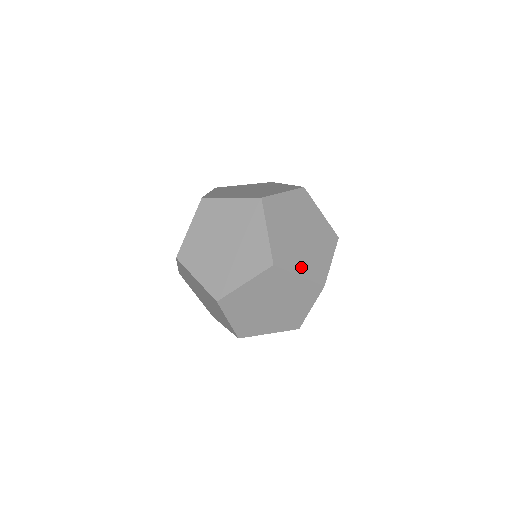
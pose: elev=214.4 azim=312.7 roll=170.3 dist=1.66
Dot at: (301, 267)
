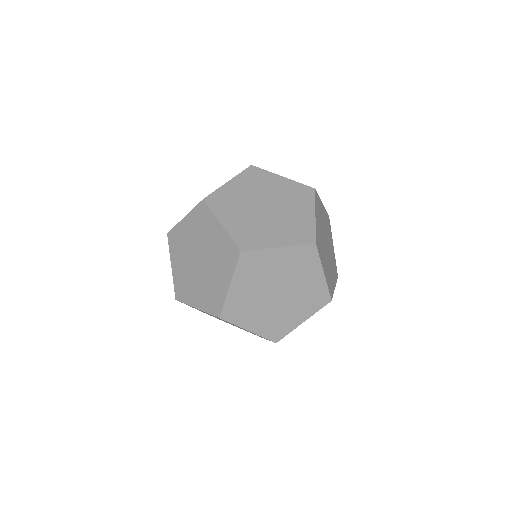
Dot at: (277, 238)
